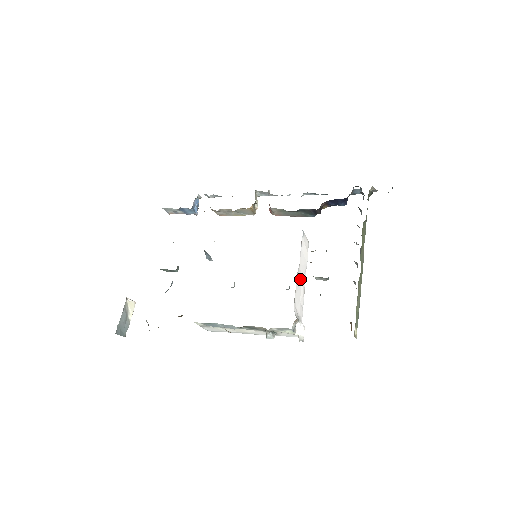
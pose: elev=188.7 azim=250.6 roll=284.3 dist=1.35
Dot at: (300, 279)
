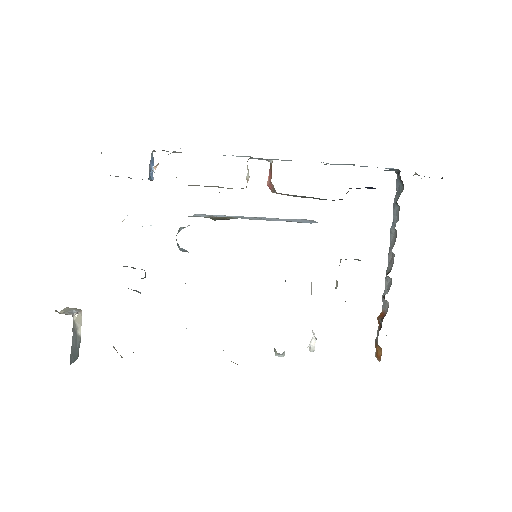
Dot at: occluded
